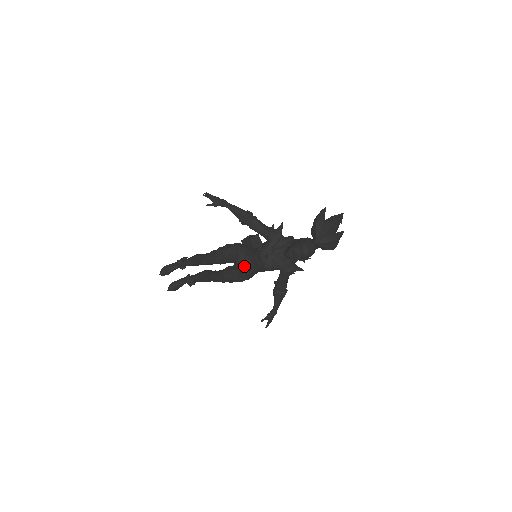
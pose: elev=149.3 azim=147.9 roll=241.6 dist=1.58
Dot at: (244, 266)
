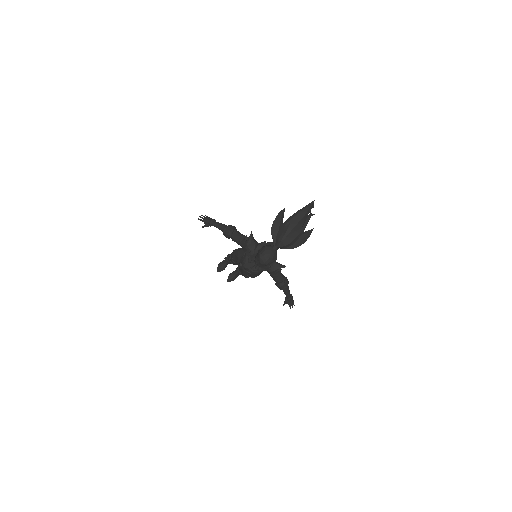
Dot at: (243, 270)
